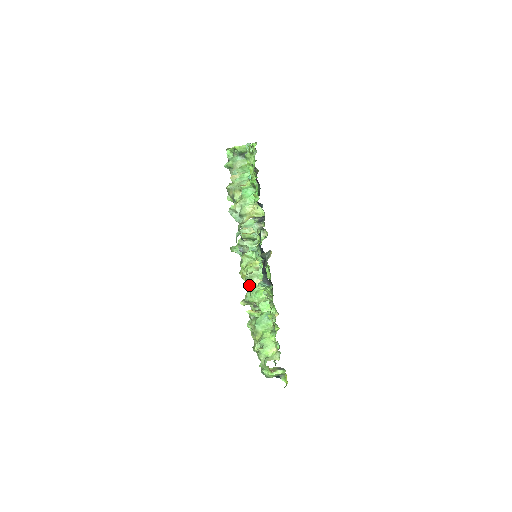
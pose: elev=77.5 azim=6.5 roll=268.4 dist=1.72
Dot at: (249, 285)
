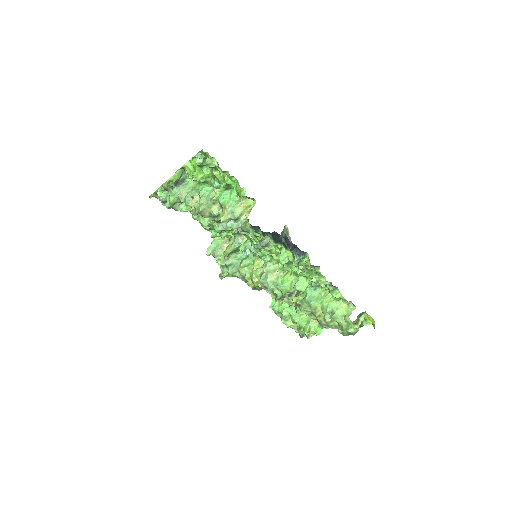
Dot at: (270, 284)
